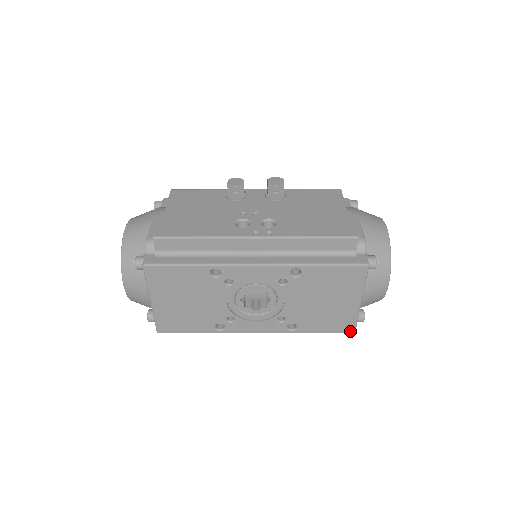
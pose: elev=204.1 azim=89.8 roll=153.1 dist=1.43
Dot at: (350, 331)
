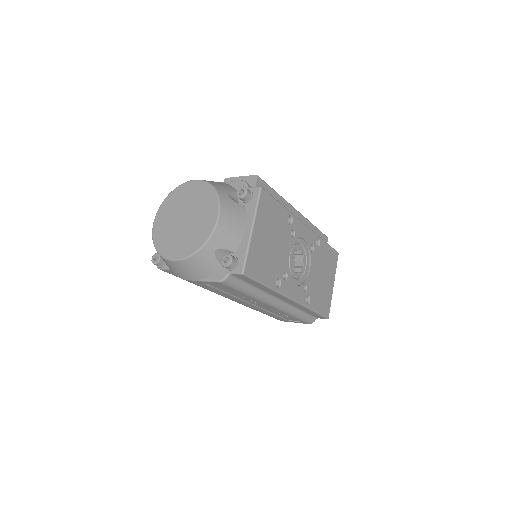
Dot at: (327, 316)
